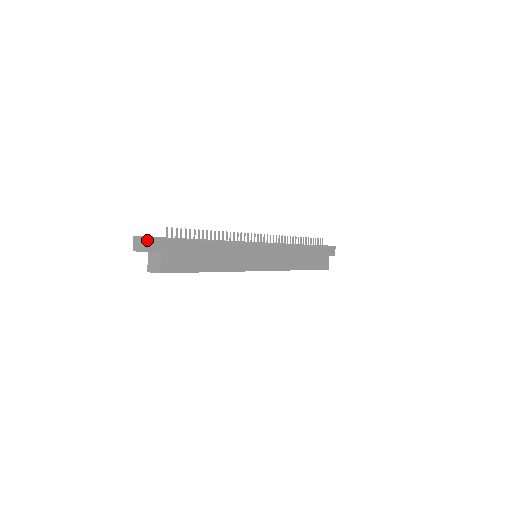
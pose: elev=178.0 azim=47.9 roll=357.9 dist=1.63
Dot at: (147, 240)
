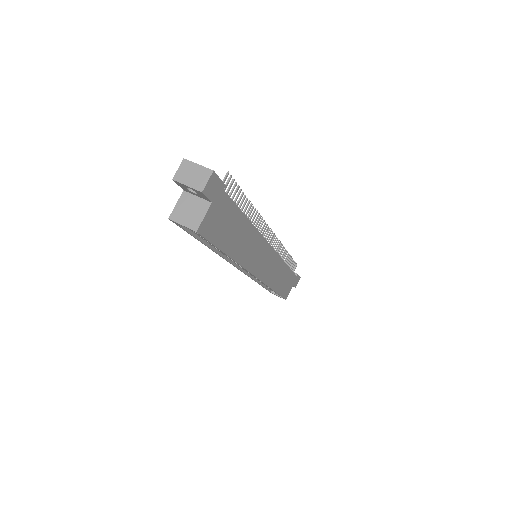
Dot at: (211, 176)
